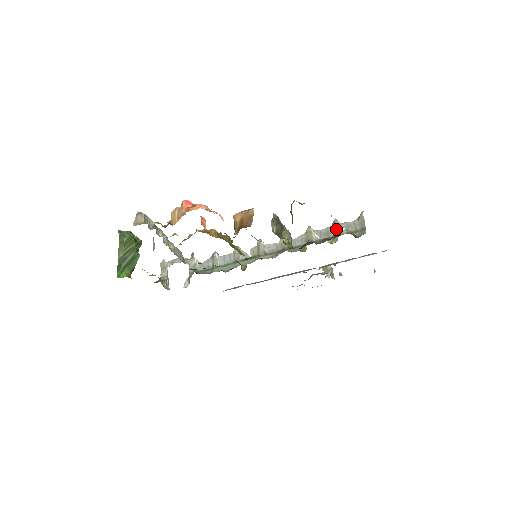
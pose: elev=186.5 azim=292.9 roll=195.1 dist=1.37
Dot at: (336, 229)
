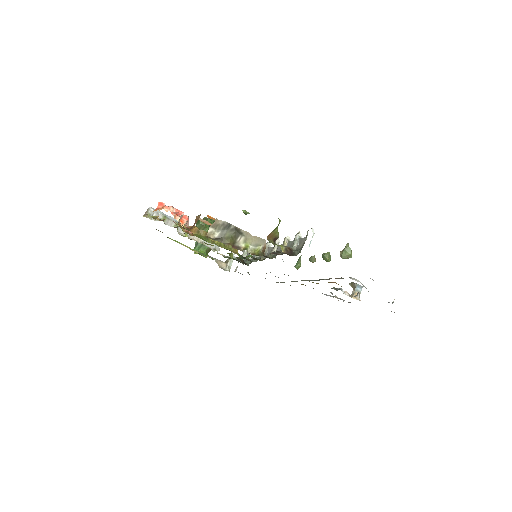
Dot at: (293, 243)
